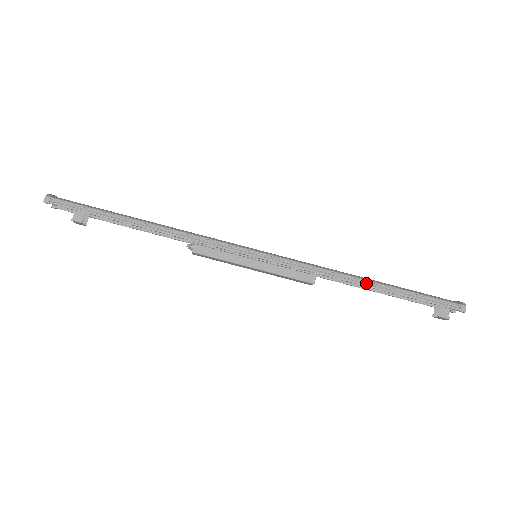
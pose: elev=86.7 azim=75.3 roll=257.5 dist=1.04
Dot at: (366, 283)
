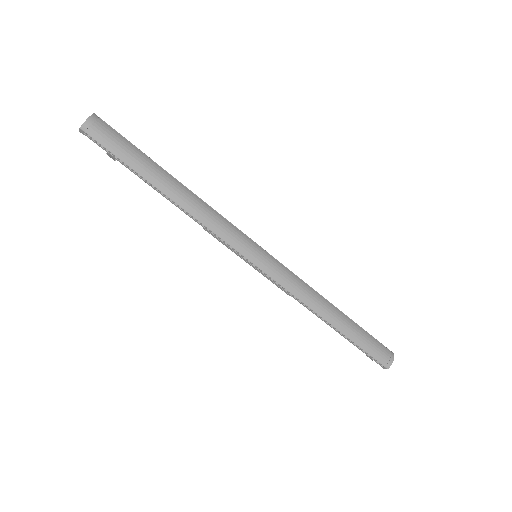
Dot at: (326, 321)
